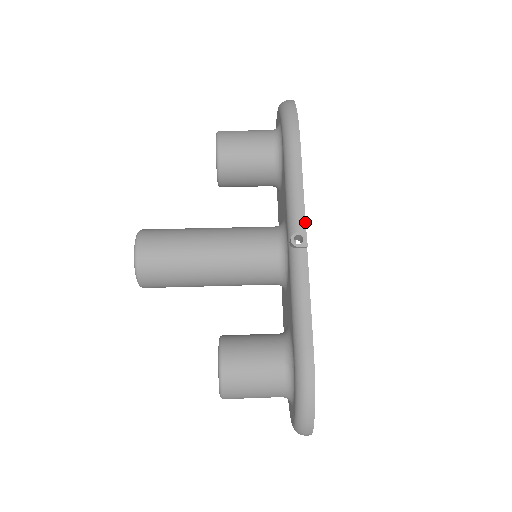
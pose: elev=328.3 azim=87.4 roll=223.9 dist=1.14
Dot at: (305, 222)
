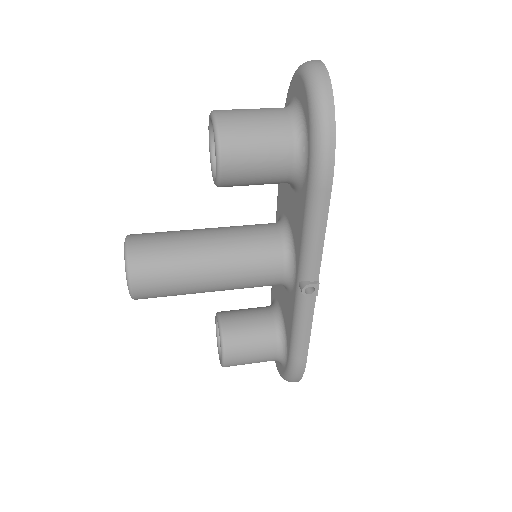
Dot at: (319, 272)
